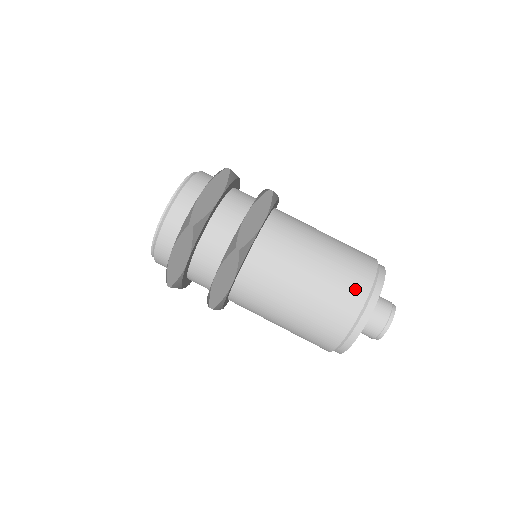
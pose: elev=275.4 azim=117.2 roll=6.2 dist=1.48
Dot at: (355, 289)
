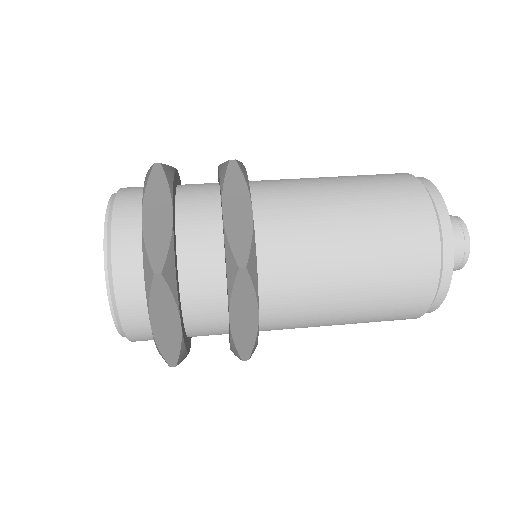
Dot at: (417, 227)
